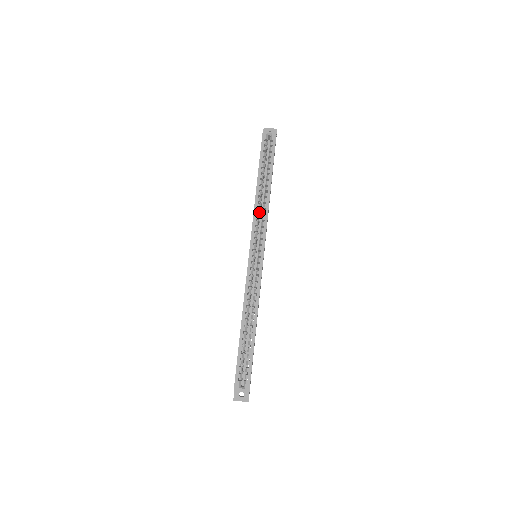
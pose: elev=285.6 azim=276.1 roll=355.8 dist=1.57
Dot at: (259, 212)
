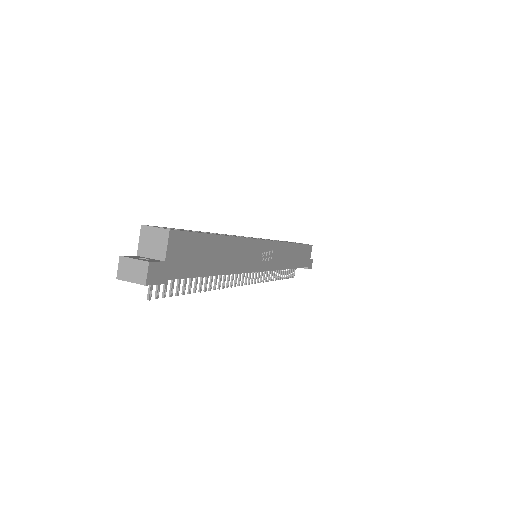
Dot at: occluded
